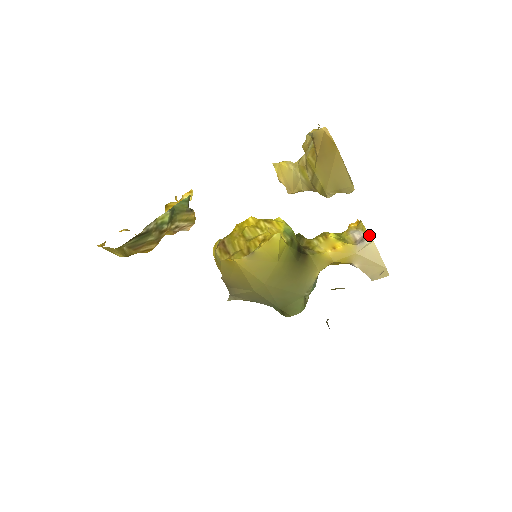
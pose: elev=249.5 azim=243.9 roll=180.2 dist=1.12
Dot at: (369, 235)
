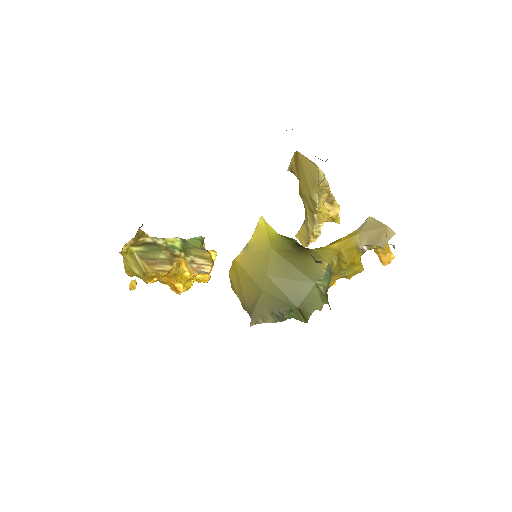
Dot at: (368, 218)
